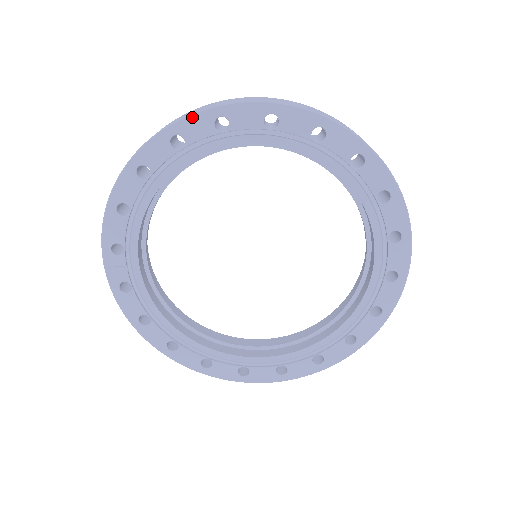
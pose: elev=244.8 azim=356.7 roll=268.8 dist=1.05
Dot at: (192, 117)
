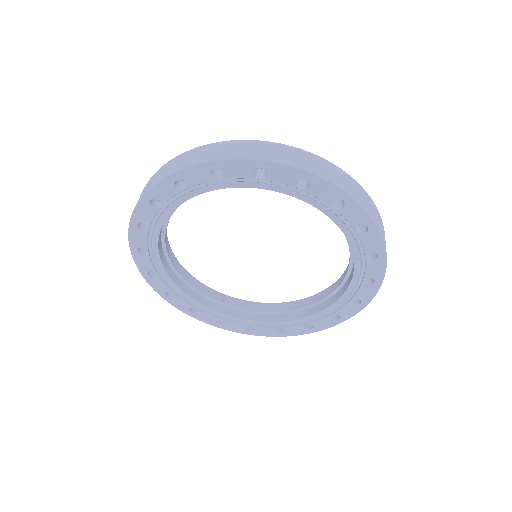
Dot at: (130, 237)
